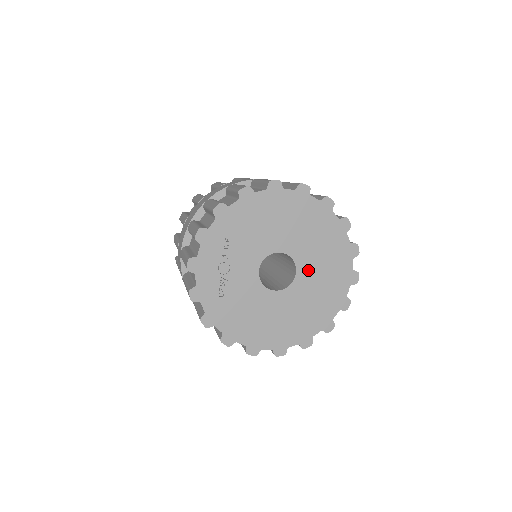
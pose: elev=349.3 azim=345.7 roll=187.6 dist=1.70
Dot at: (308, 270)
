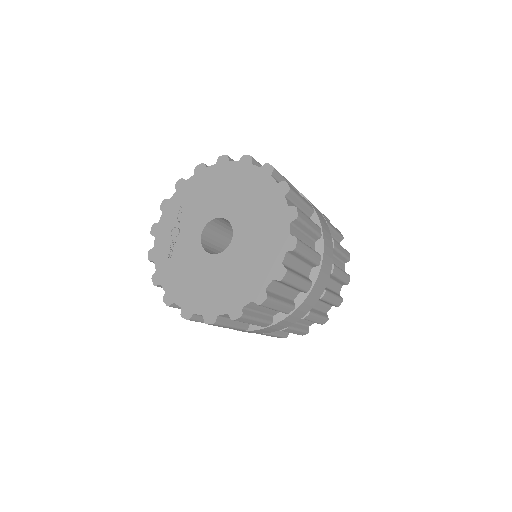
Dot at: (244, 234)
